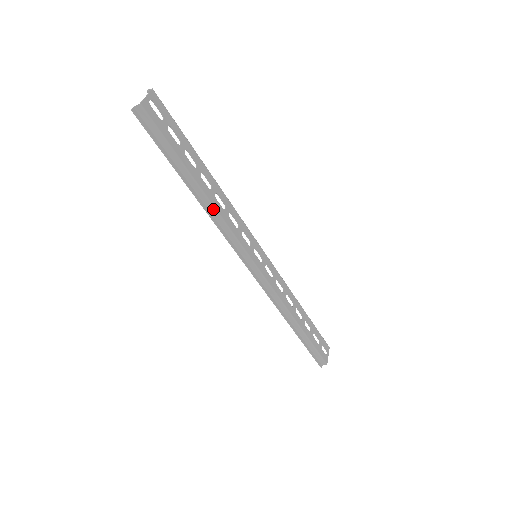
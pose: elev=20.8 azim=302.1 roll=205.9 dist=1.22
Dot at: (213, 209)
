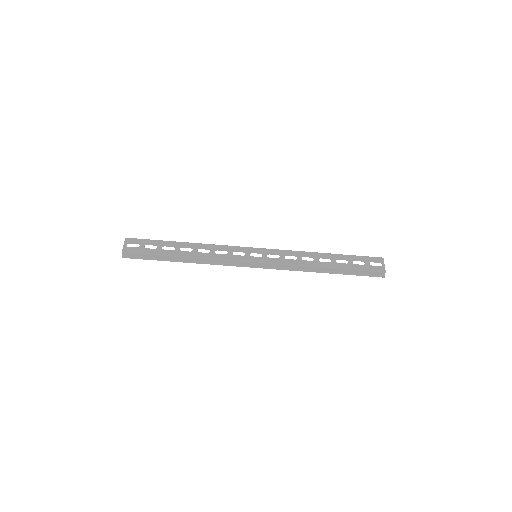
Dot at: (201, 259)
